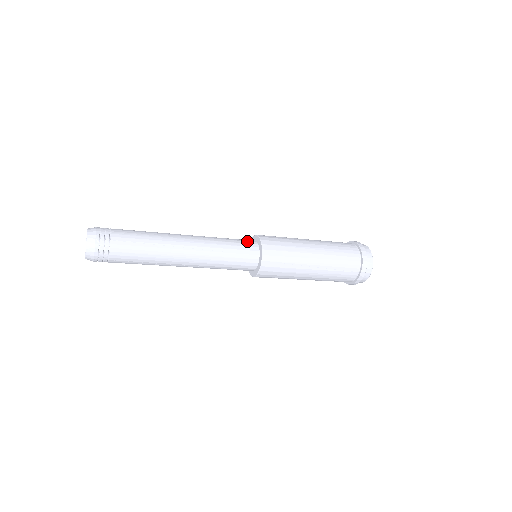
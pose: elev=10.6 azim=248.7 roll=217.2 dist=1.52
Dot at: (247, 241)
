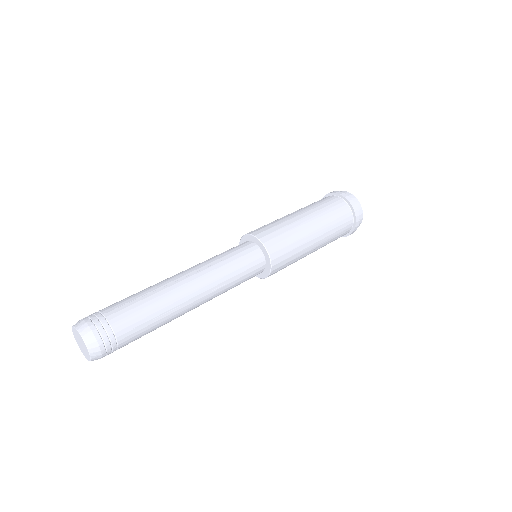
Dot at: (250, 252)
